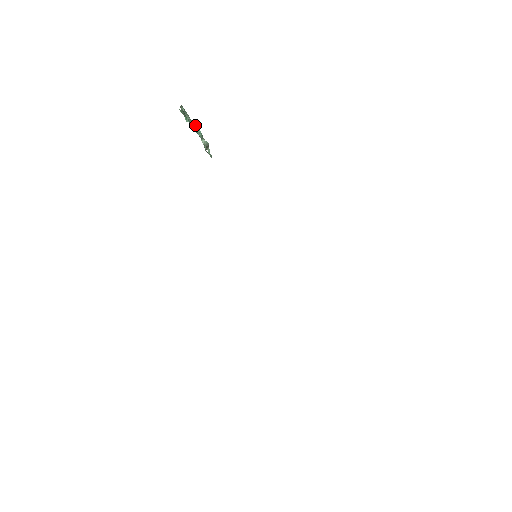
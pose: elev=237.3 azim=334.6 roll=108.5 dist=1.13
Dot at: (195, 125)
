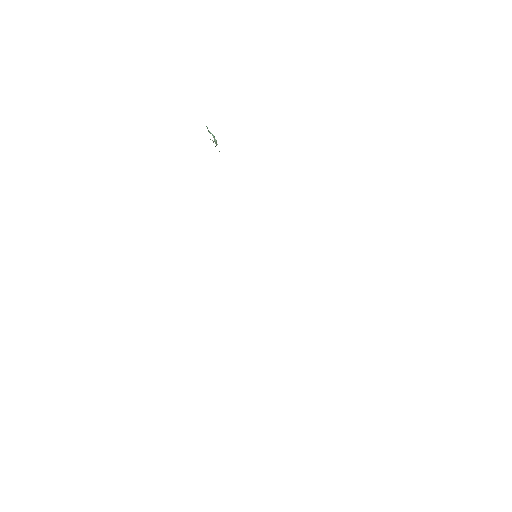
Dot at: occluded
